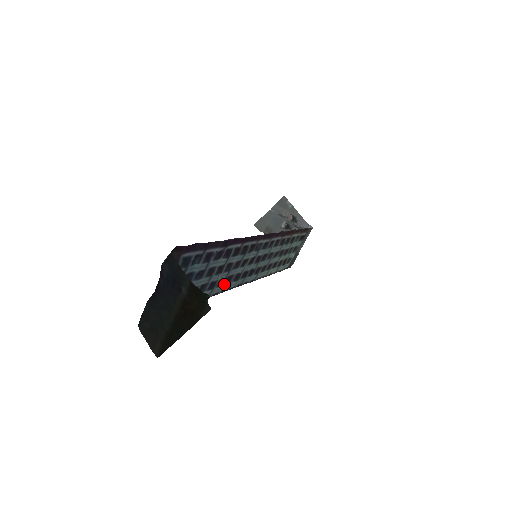
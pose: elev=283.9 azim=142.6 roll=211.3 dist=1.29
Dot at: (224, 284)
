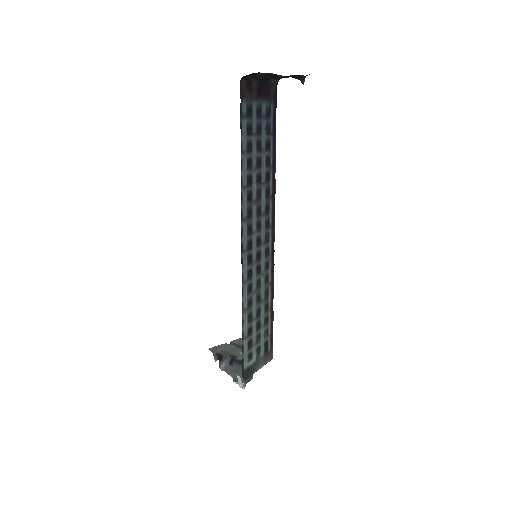
Dot at: (246, 208)
